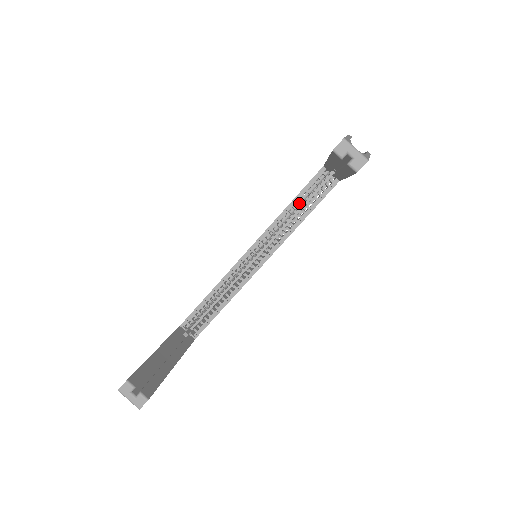
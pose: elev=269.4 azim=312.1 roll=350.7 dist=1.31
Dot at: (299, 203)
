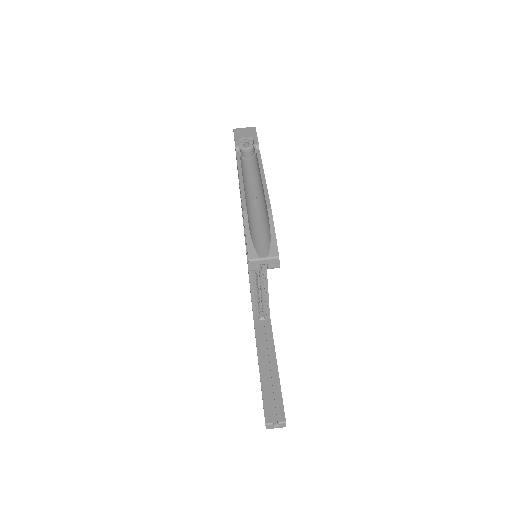
Dot at: occluded
